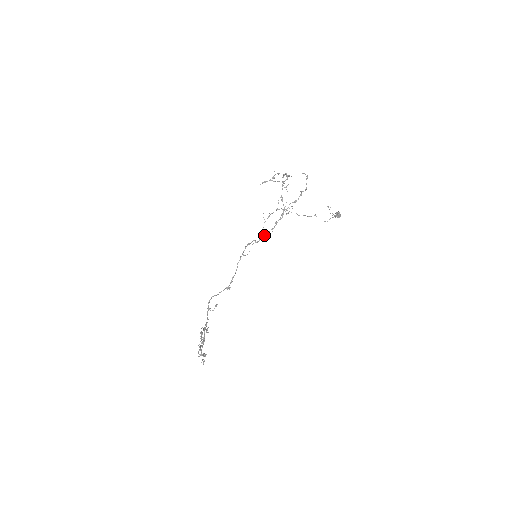
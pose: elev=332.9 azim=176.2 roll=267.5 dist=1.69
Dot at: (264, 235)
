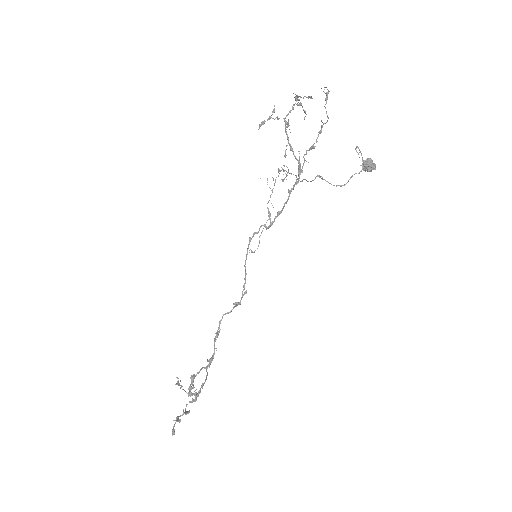
Dot at: (277, 214)
